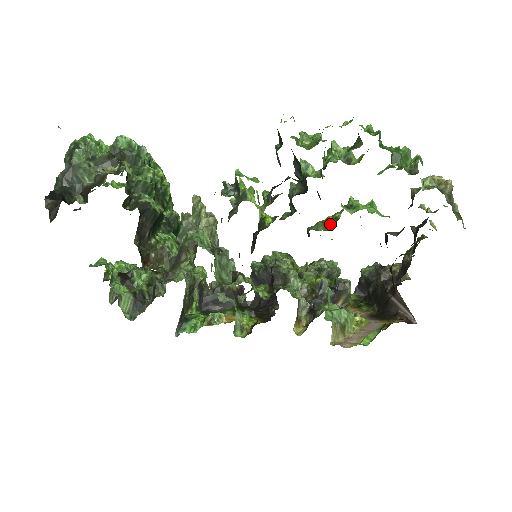
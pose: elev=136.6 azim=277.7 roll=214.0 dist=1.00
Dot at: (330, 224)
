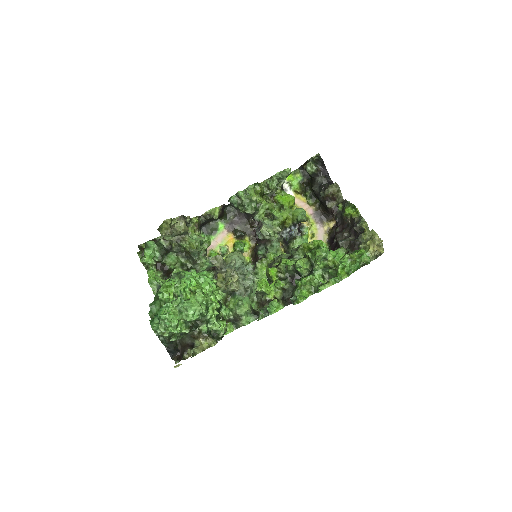
Dot at: (306, 251)
